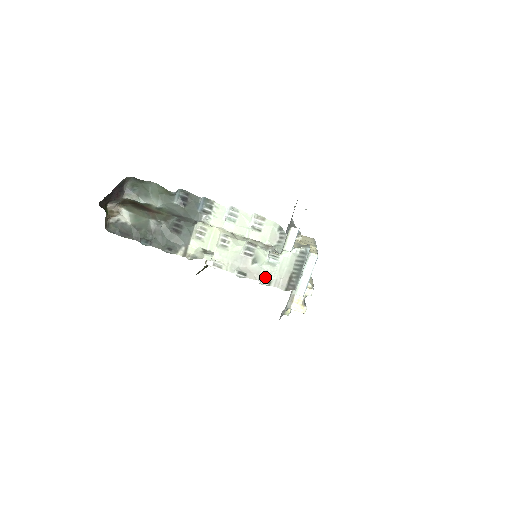
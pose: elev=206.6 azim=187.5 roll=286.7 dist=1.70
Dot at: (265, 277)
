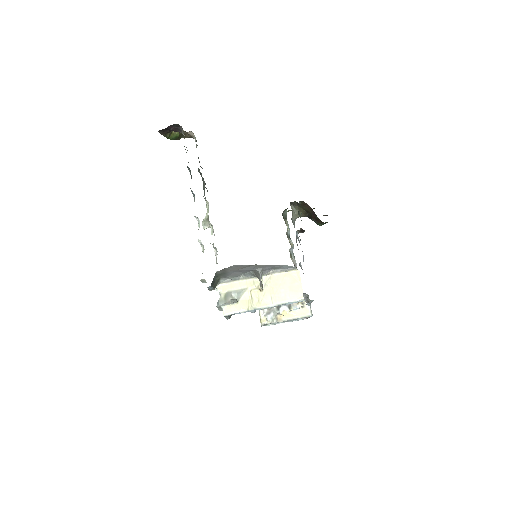
Dot at: occluded
